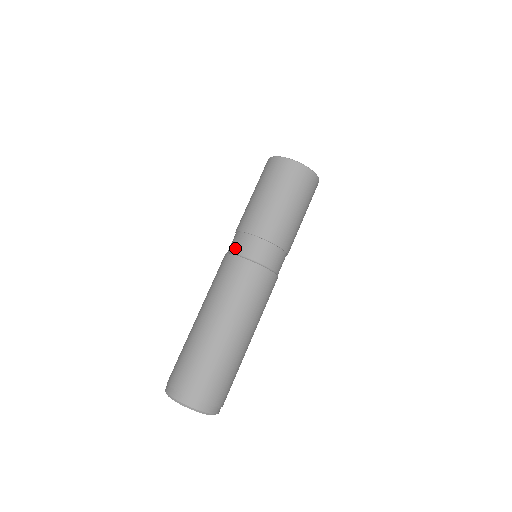
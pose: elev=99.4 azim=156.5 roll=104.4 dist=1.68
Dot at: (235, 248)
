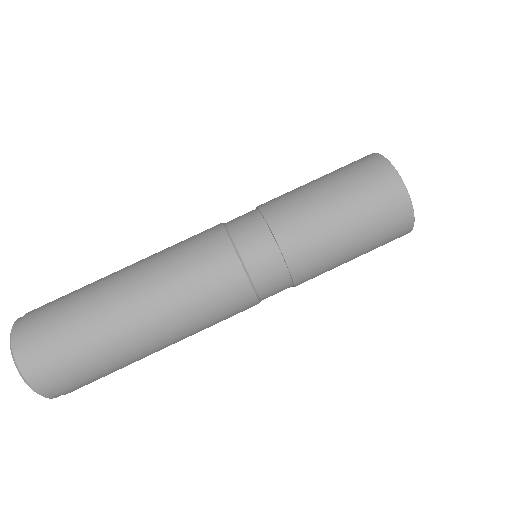
Dot at: (249, 253)
